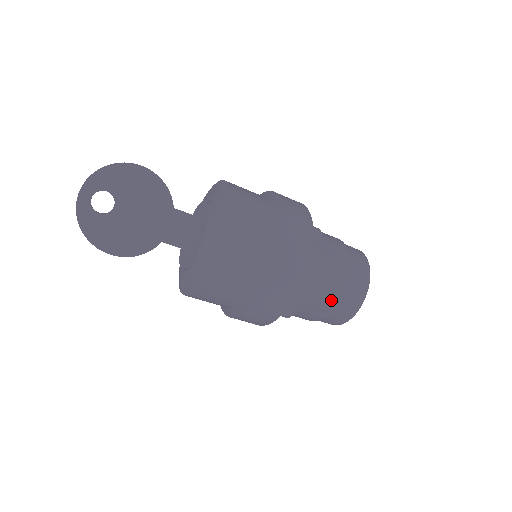
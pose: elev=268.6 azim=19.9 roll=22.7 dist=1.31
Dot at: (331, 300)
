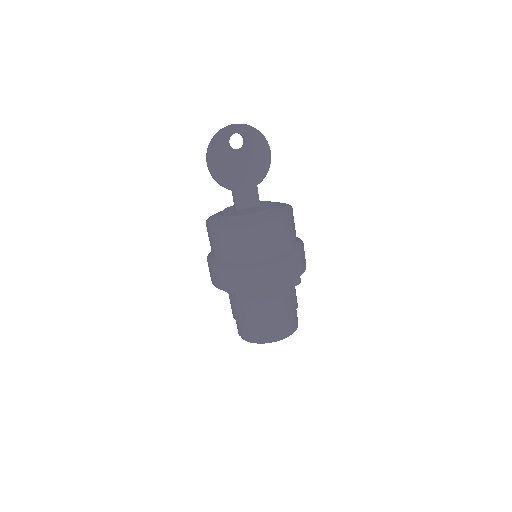
Dot at: (264, 319)
